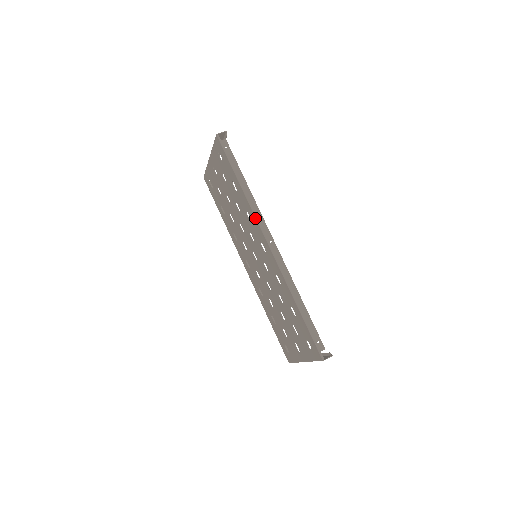
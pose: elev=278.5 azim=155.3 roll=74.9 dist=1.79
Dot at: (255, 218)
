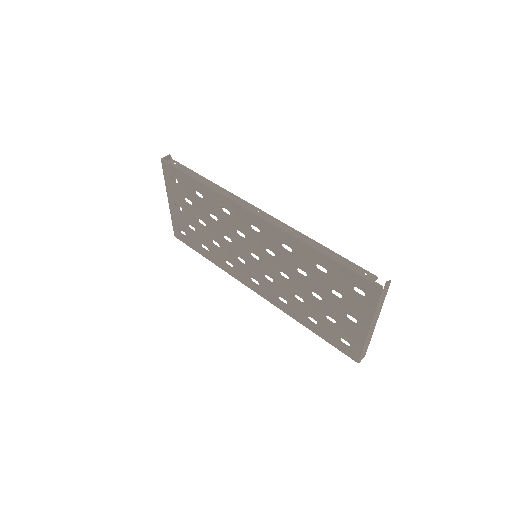
Dot at: (231, 201)
